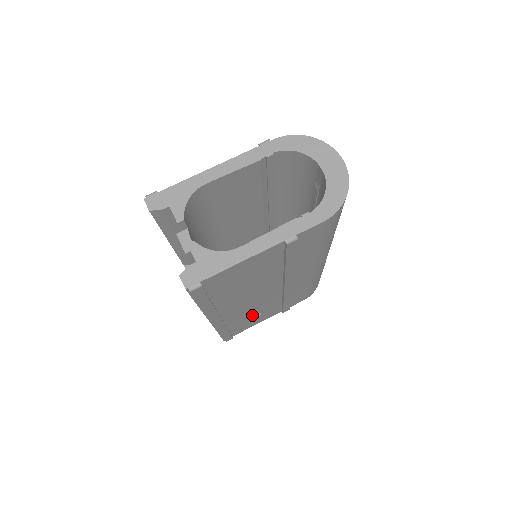
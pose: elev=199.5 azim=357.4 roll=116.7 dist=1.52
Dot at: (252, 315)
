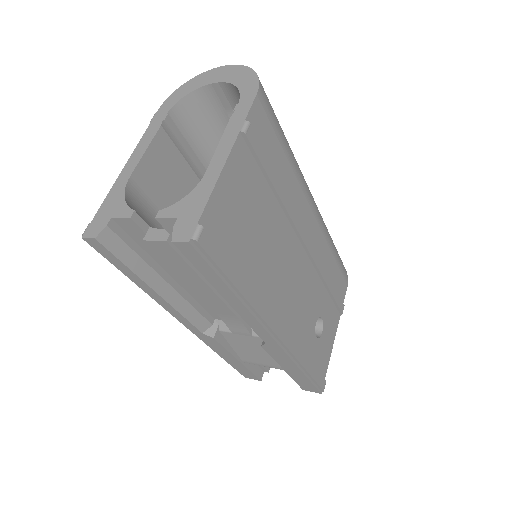
Dot at: (314, 324)
